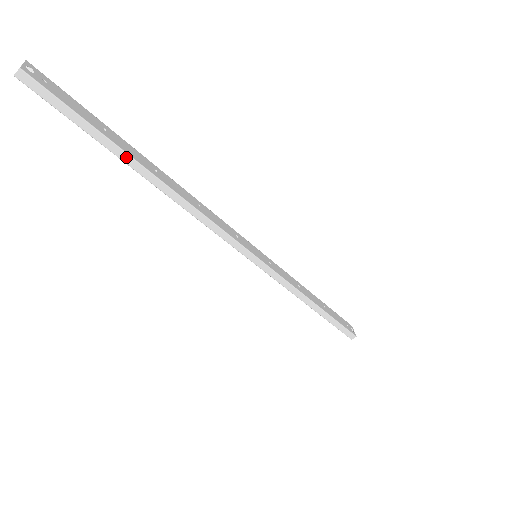
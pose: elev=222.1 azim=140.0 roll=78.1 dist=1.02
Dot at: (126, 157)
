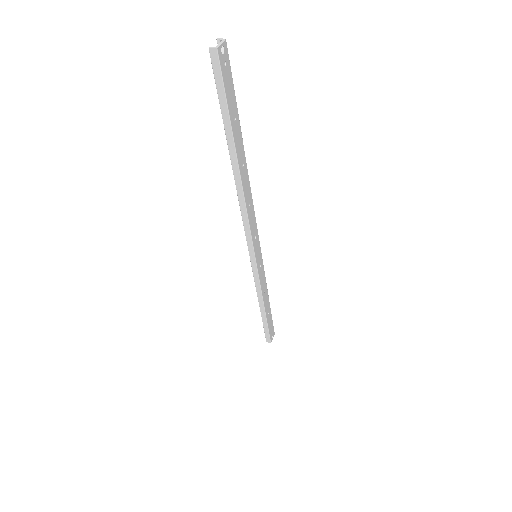
Dot at: (232, 147)
